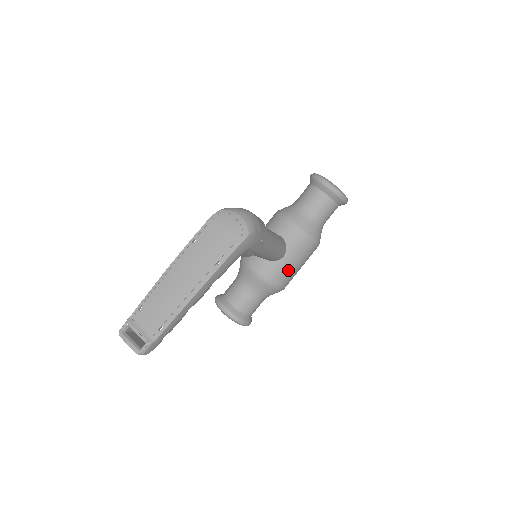
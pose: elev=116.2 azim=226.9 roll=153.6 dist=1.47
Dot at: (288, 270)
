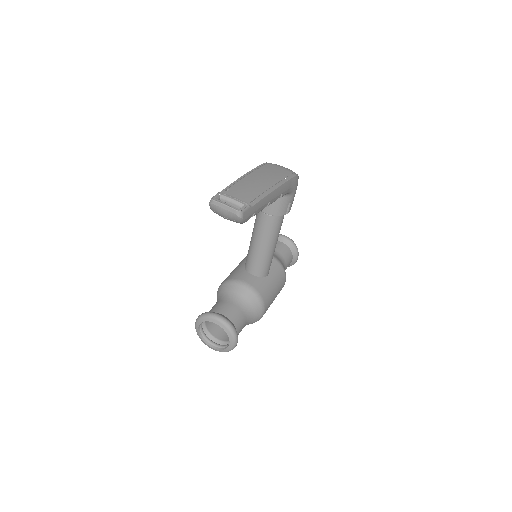
Dot at: (271, 290)
